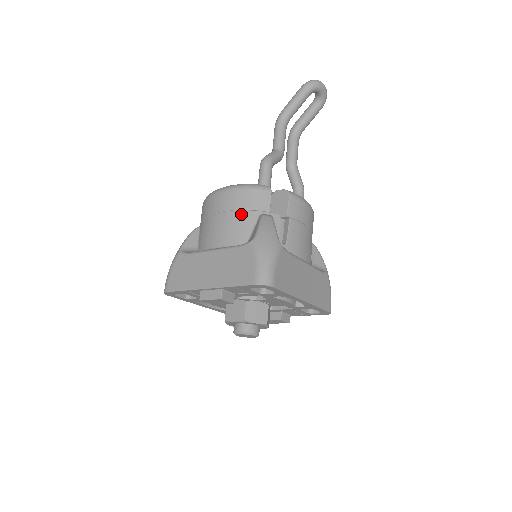
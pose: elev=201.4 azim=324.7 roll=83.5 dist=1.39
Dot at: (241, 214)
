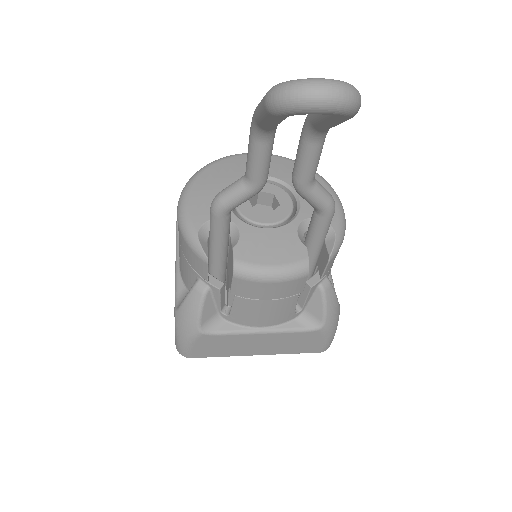
Dot at: (184, 261)
